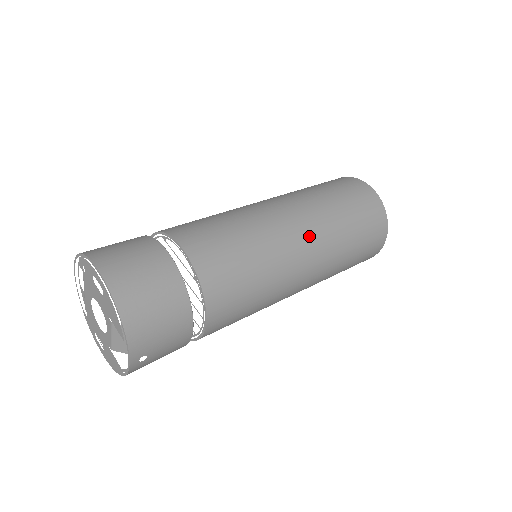
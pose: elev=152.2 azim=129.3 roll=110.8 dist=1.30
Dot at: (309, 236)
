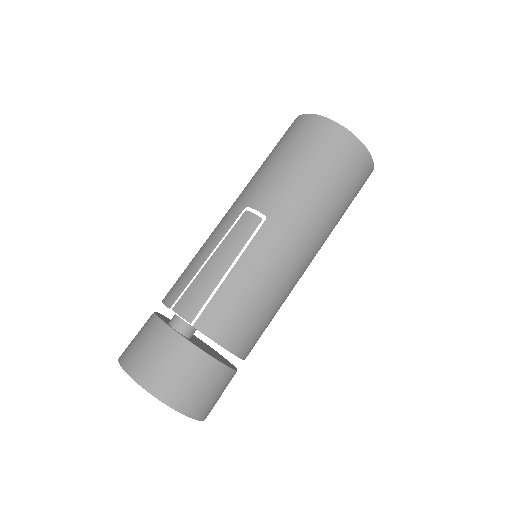
Dot at: occluded
